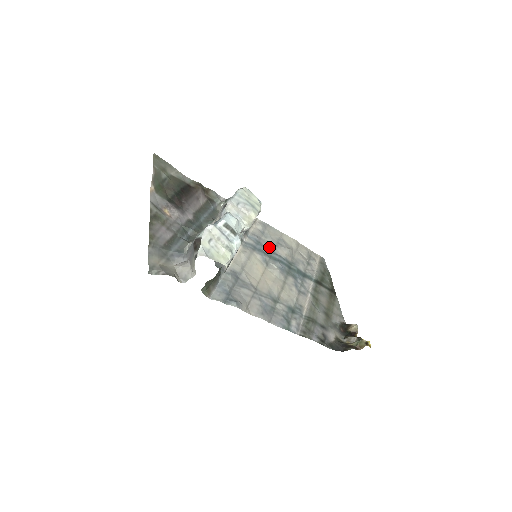
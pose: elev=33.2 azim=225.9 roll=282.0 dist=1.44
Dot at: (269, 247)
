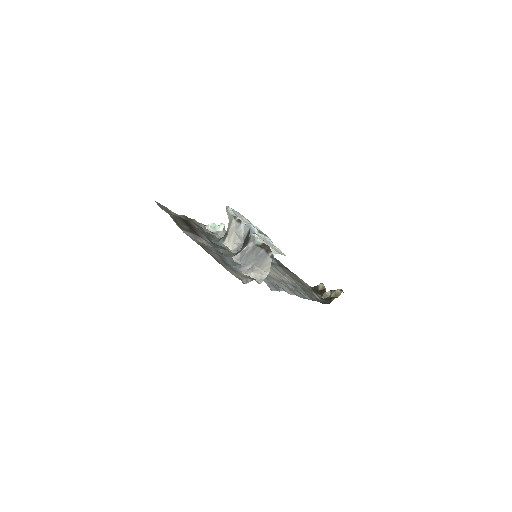
Dot at: occluded
